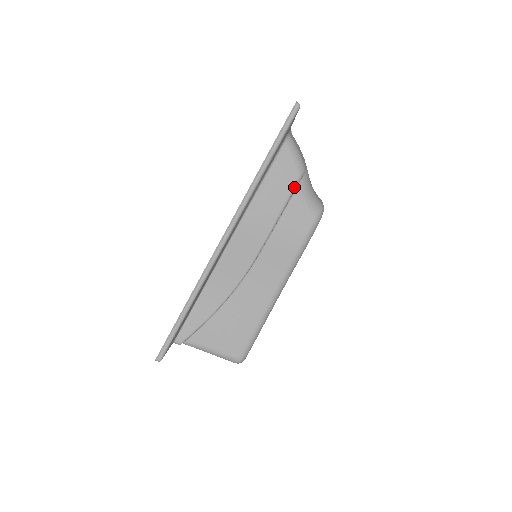
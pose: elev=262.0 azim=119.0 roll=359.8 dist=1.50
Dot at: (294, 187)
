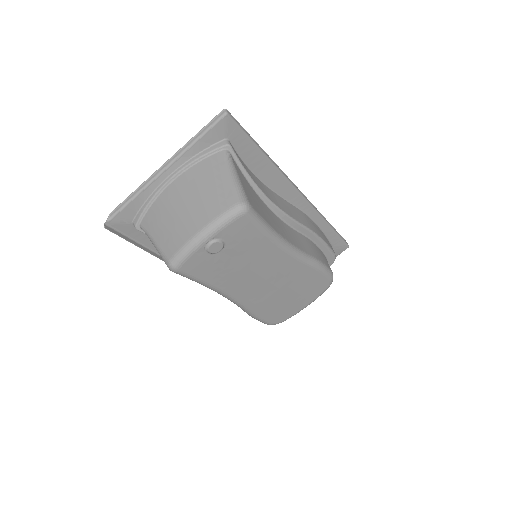
Dot at: (332, 250)
